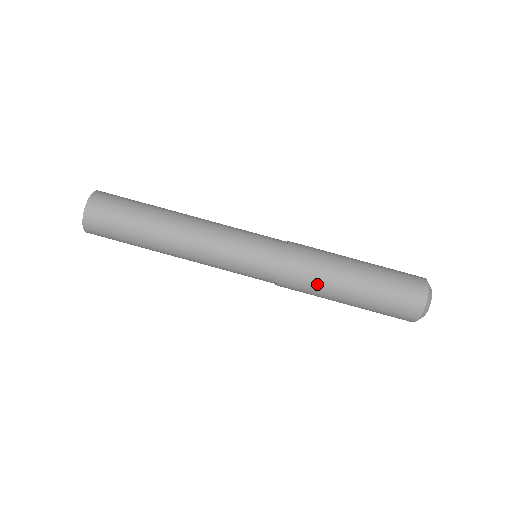
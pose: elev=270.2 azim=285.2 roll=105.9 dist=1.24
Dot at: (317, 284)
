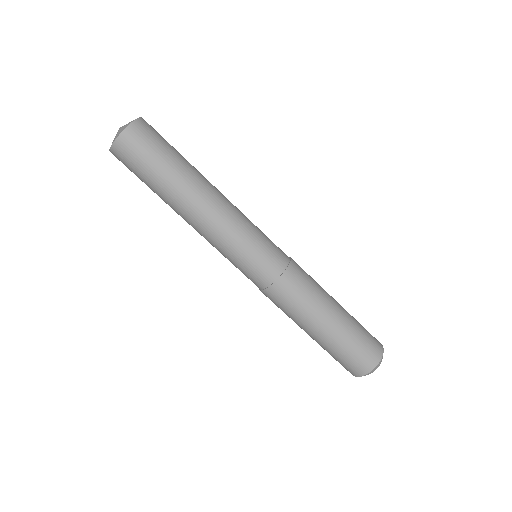
Dot at: (285, 313)
